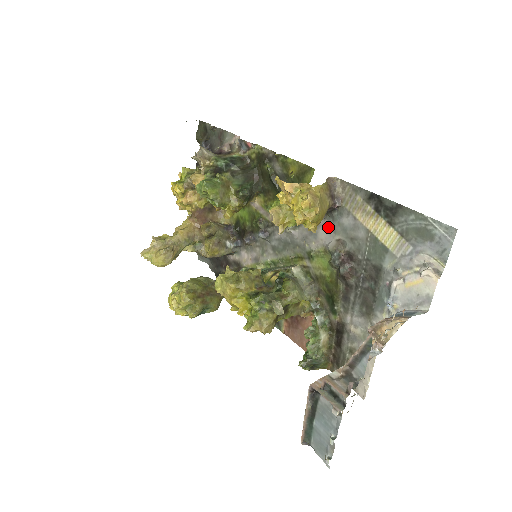
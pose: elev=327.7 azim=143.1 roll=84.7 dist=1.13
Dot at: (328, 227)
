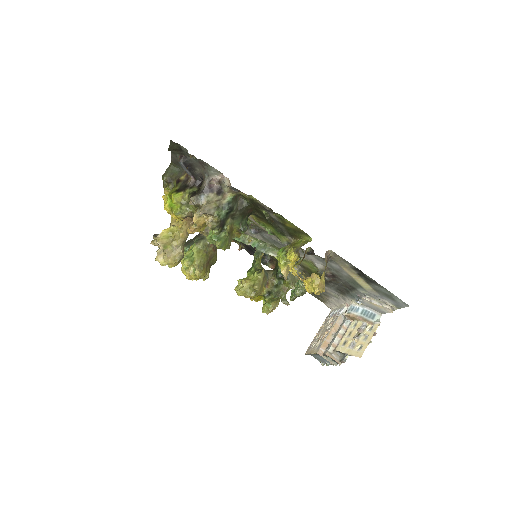
Dot at: (318, 259)
